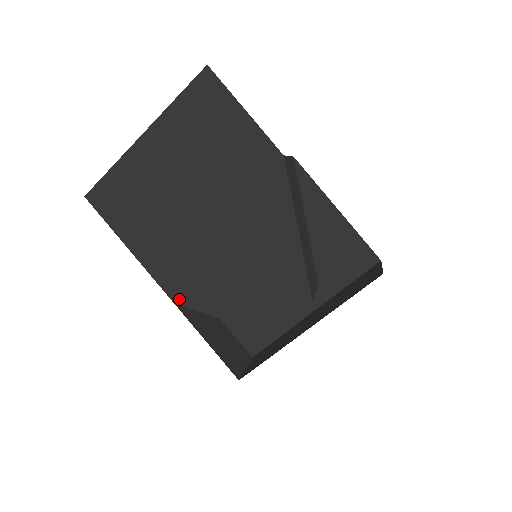
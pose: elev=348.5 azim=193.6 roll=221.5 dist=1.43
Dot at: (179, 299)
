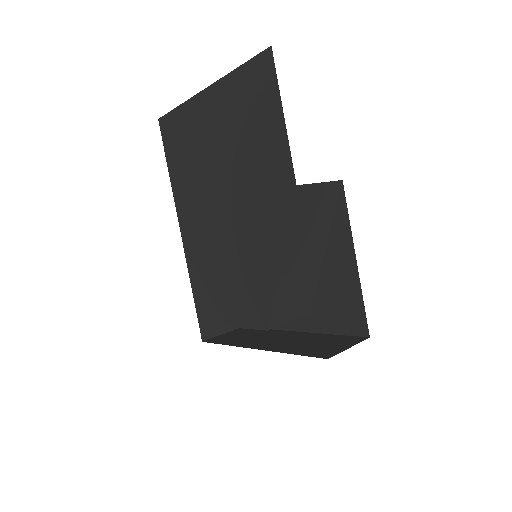
Dot at: (188, 250)
